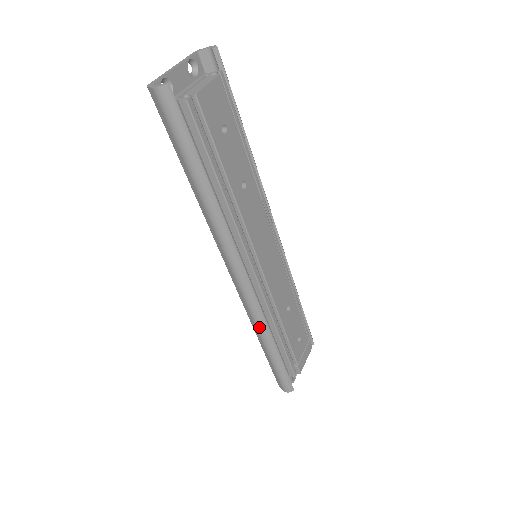
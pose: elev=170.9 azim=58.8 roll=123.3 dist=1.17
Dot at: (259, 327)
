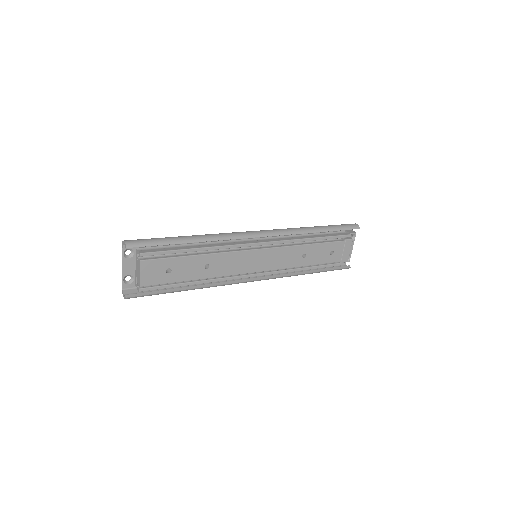
Dot at: (289, 276)
